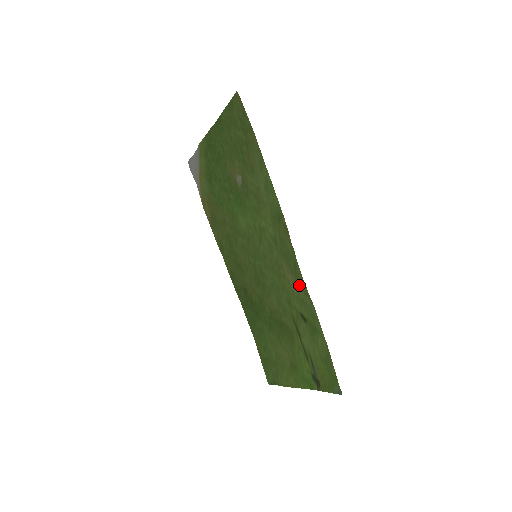
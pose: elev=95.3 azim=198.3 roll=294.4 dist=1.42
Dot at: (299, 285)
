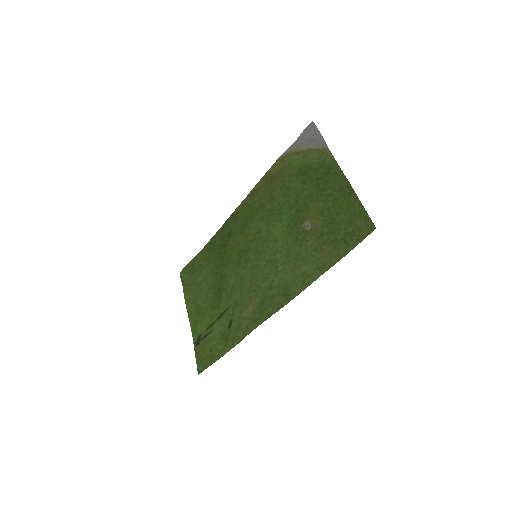
Dot at: (248, 323)
